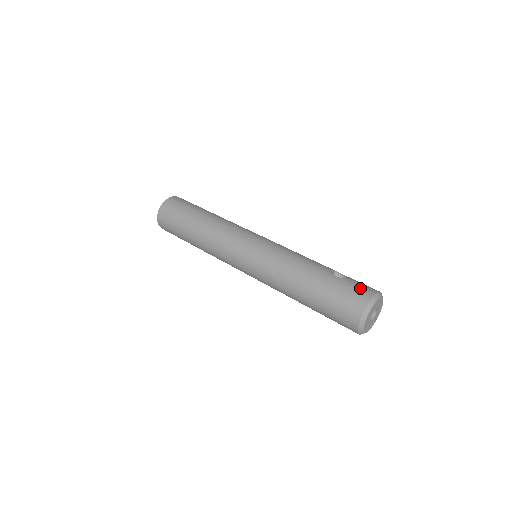
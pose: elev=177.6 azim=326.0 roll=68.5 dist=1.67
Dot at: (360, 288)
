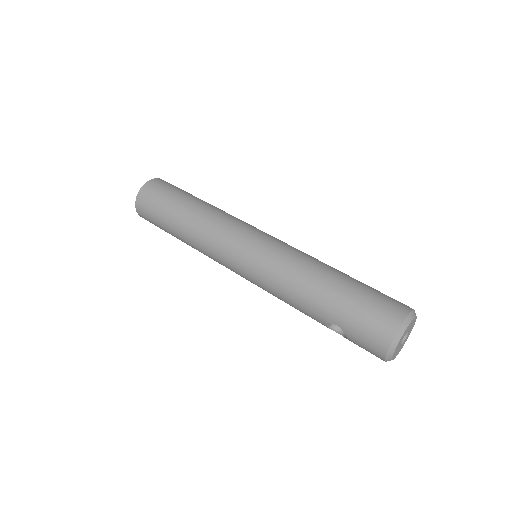
Dot at: occluded
